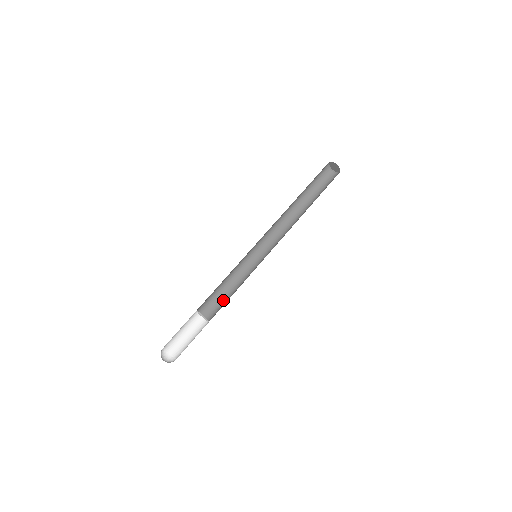
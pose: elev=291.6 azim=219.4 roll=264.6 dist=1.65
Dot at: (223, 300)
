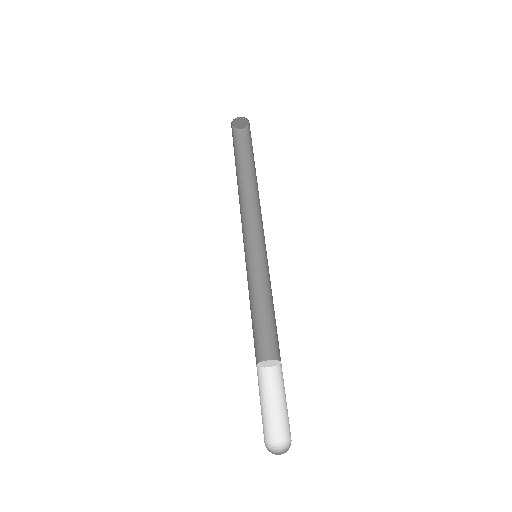
Dot at: (258, 330)
